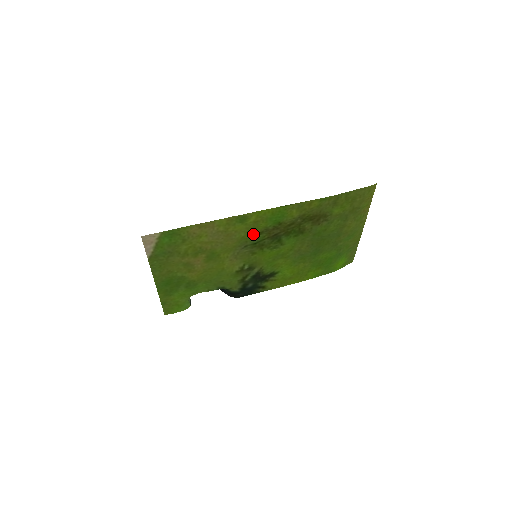
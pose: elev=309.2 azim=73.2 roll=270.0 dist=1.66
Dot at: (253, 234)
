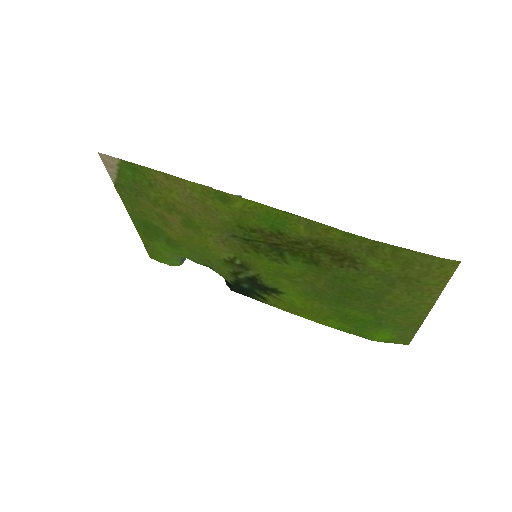
Dot at: (242, 226)
